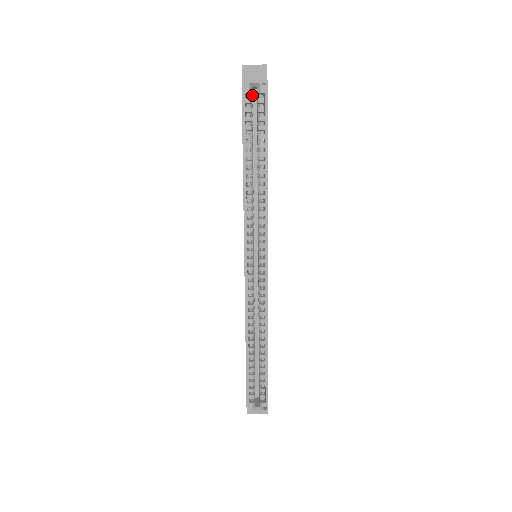
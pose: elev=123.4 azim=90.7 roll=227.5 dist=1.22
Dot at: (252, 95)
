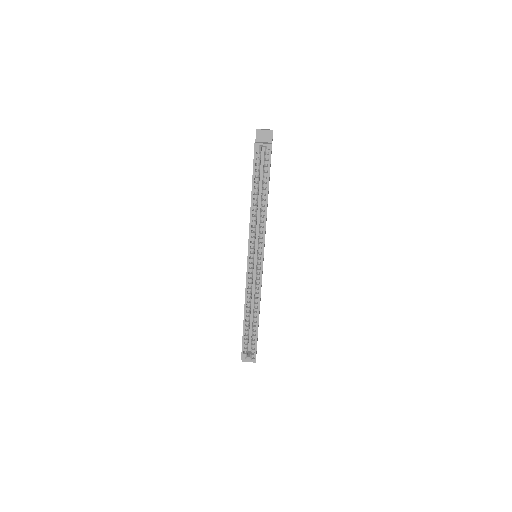
Dot at: occluded
